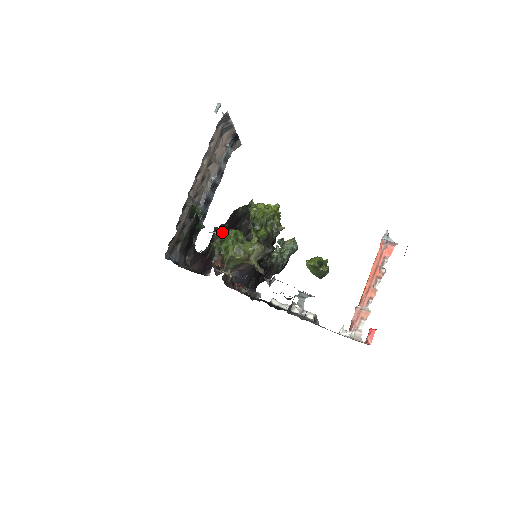
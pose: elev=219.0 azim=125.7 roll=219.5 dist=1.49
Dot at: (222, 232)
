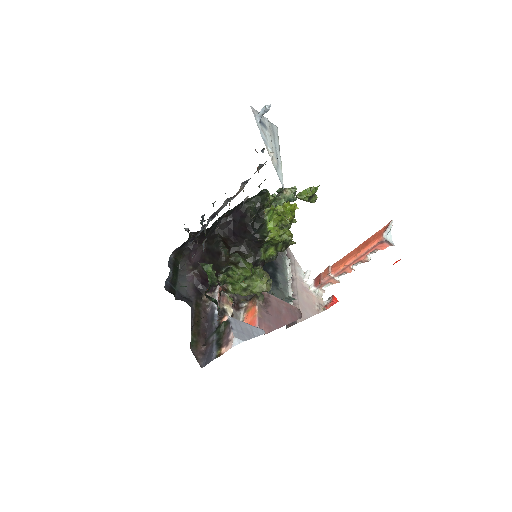
Dot at: (231, 269)
